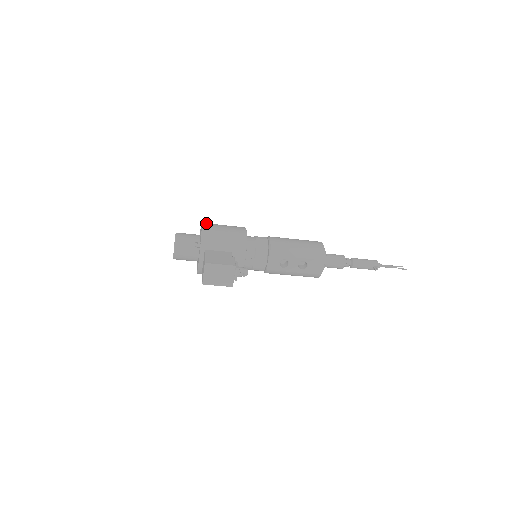
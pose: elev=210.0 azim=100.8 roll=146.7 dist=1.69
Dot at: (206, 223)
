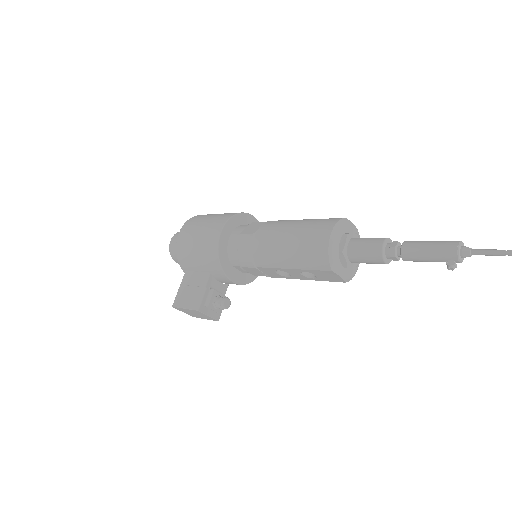
Dot at: (186, 224)
